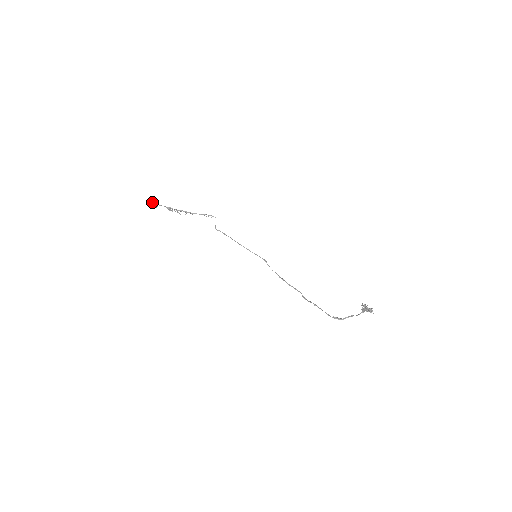
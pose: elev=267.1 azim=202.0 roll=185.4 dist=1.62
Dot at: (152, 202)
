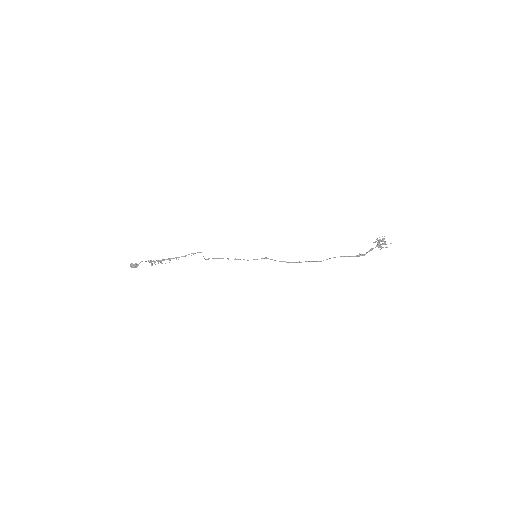
Dot at: (131, 263)
